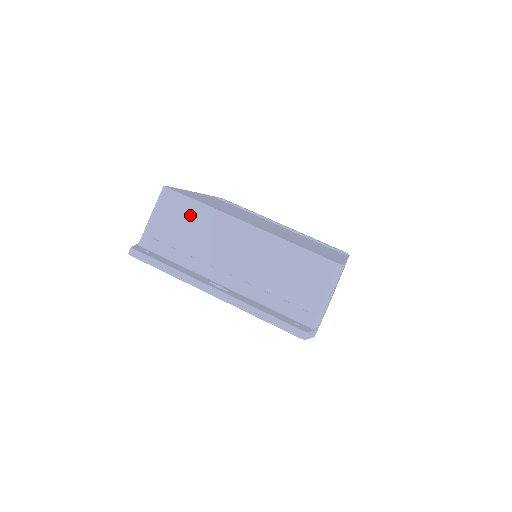
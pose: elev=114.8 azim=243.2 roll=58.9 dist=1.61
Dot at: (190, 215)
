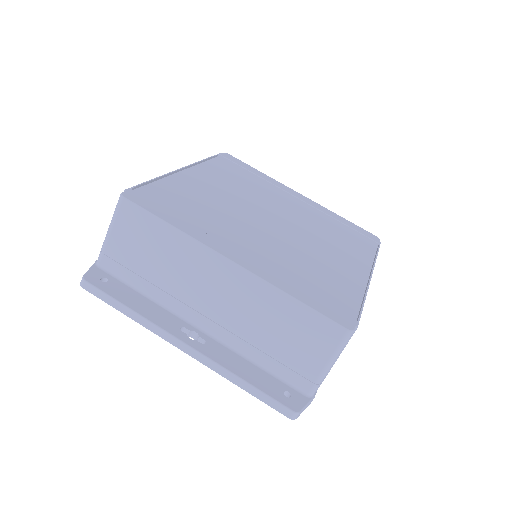
Dot at: (156, 238)
